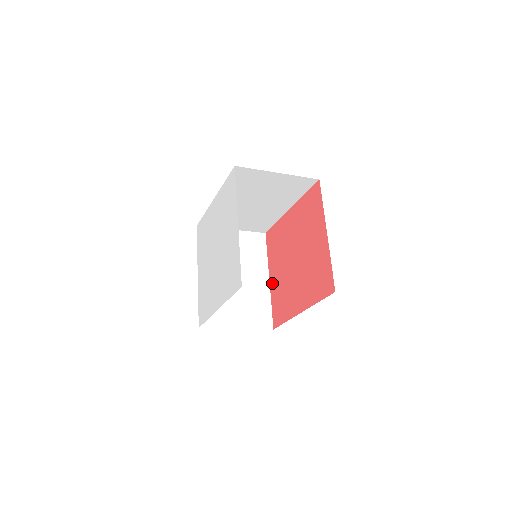
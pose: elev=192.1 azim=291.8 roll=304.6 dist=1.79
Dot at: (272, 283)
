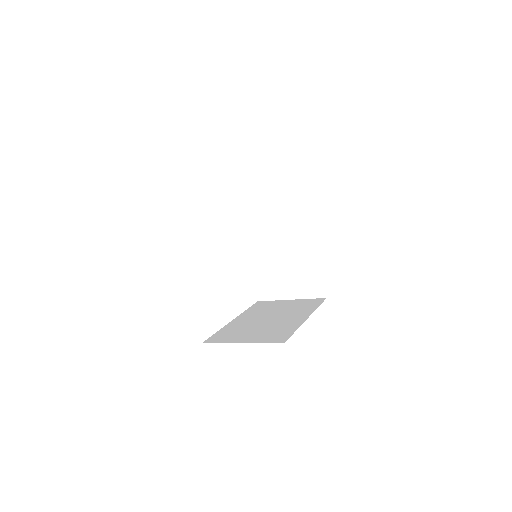
Dot at: occluded
